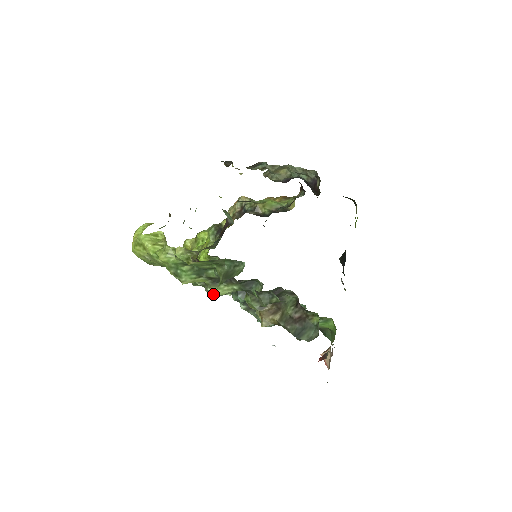
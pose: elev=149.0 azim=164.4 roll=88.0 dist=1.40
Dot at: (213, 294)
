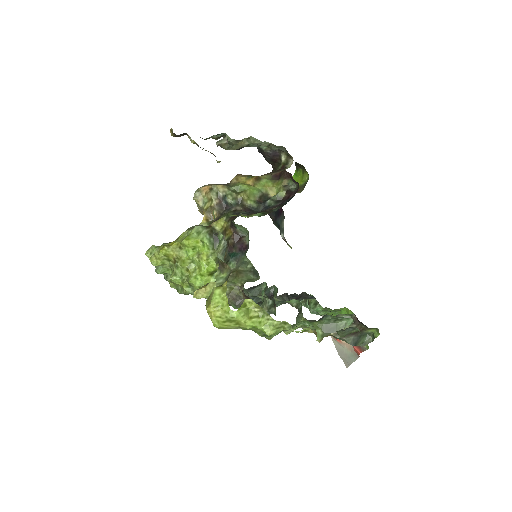
Dot at: (287, 334)
